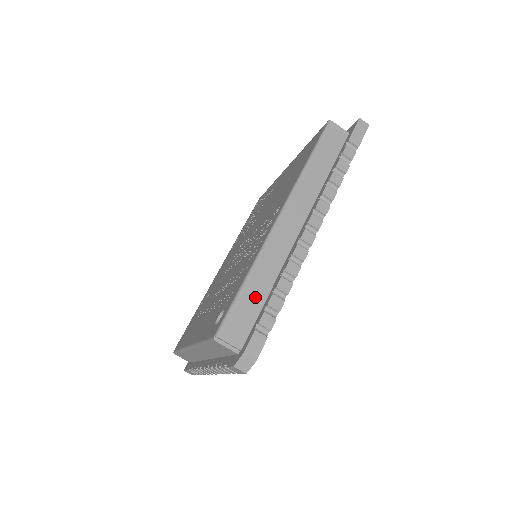
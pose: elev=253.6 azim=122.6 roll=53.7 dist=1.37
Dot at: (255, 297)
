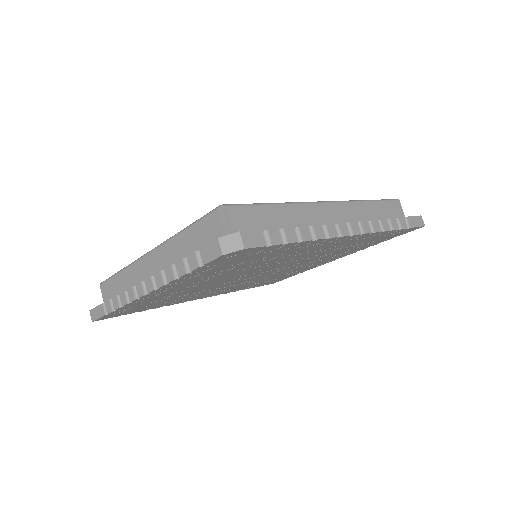
Dot at: (274, 220)
